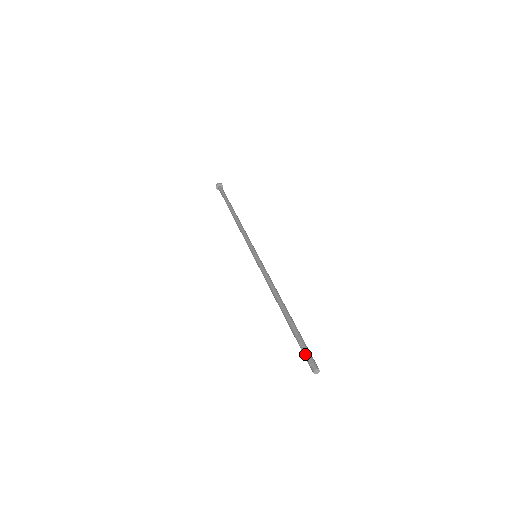
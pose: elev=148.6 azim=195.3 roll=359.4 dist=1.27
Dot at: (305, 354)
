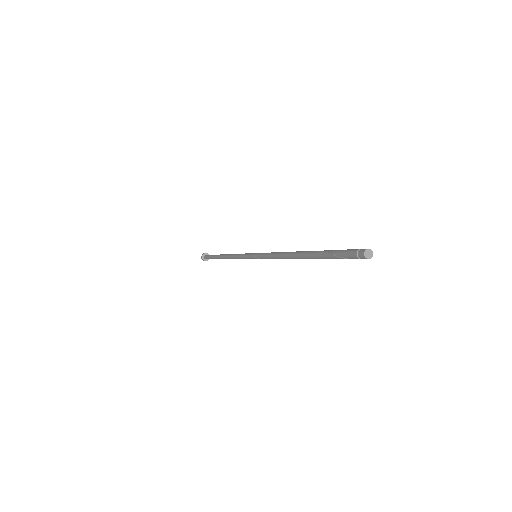
Dot at: (345, 254)
